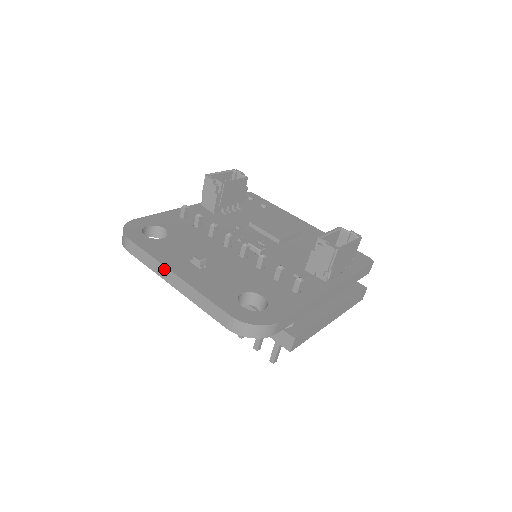
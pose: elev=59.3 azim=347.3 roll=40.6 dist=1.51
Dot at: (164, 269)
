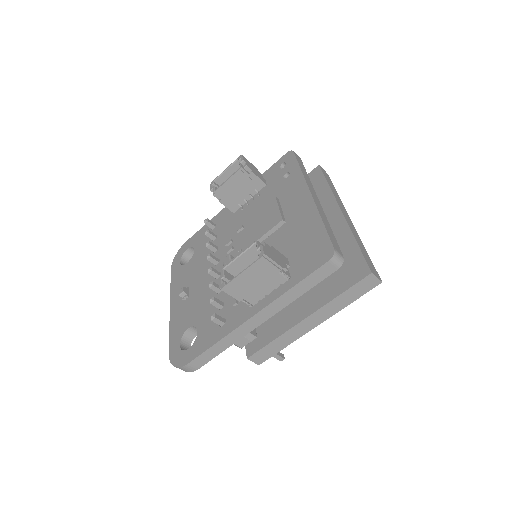
Dot at: occluded
